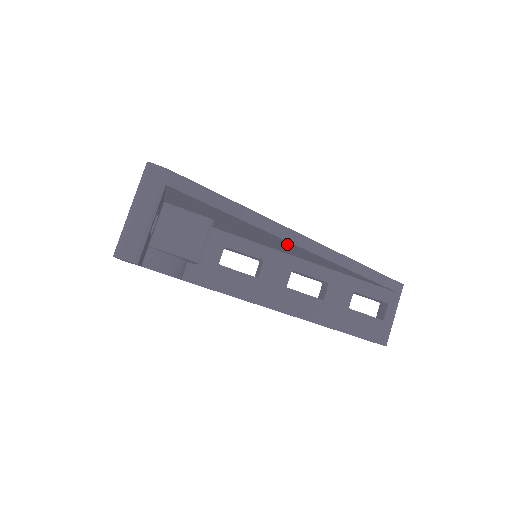
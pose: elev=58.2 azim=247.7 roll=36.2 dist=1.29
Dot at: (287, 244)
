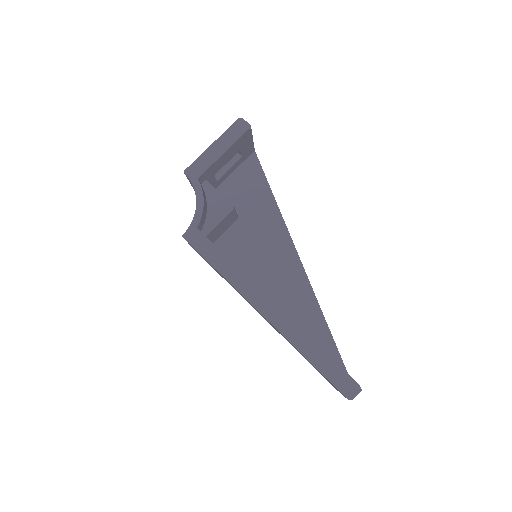
Dot at: (285, 251)
